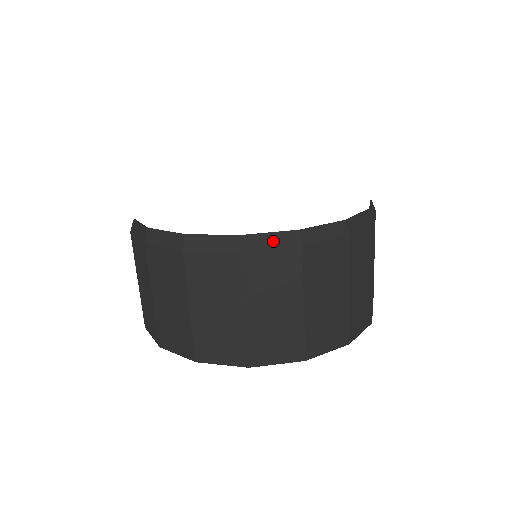
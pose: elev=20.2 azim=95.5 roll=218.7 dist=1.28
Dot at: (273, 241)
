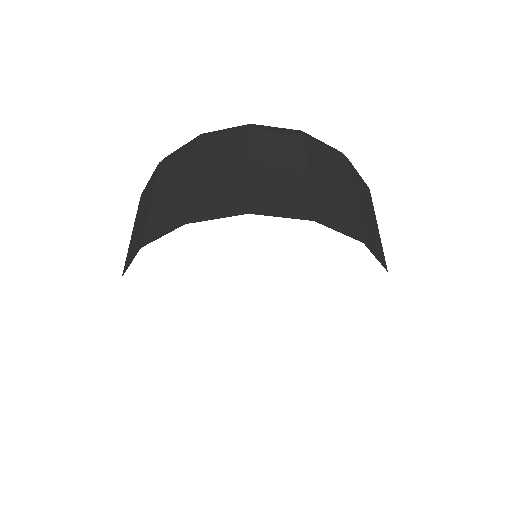
Dot at: (227, 130)
